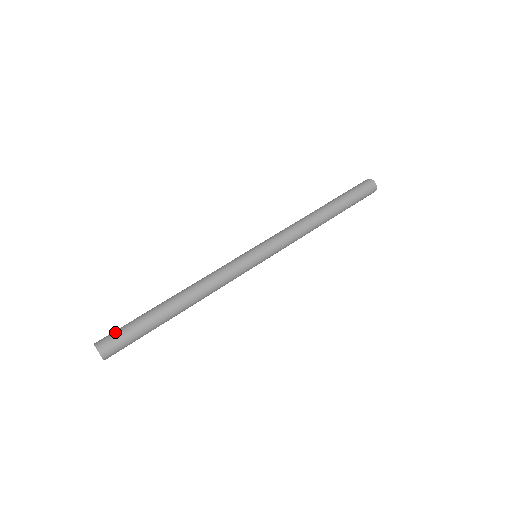
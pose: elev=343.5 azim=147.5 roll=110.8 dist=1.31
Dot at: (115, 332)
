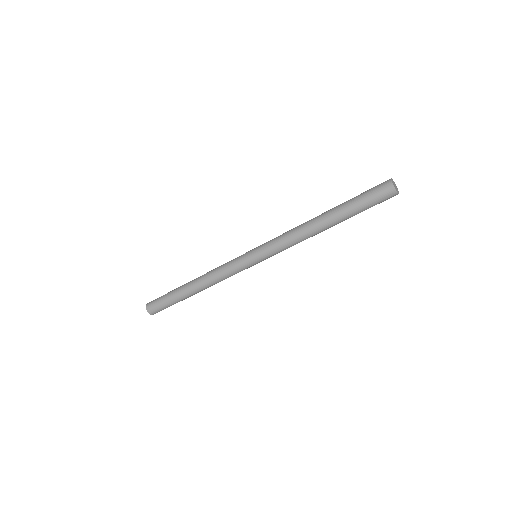
Dot at: (157, 304)
